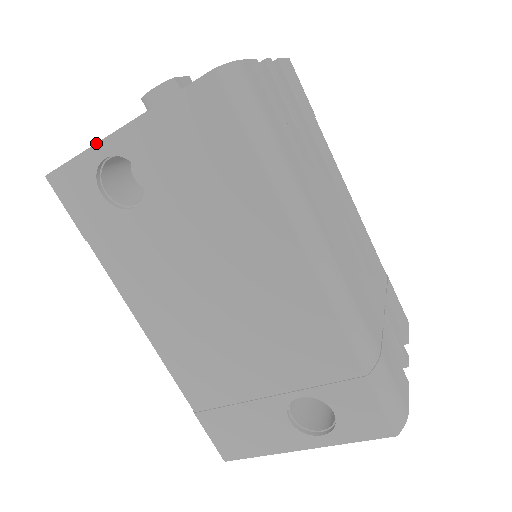
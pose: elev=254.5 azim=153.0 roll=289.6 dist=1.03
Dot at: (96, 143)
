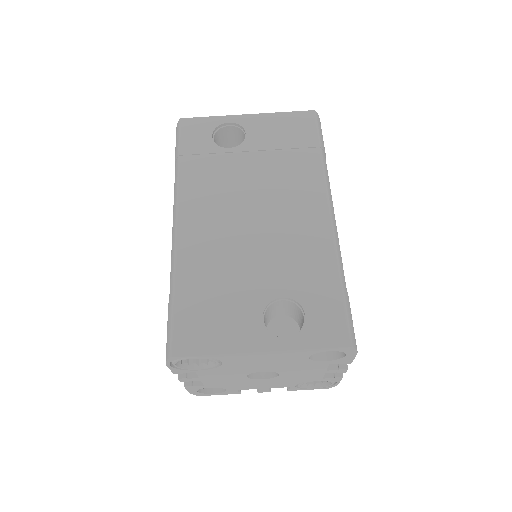
Dot at: (228, 115)
